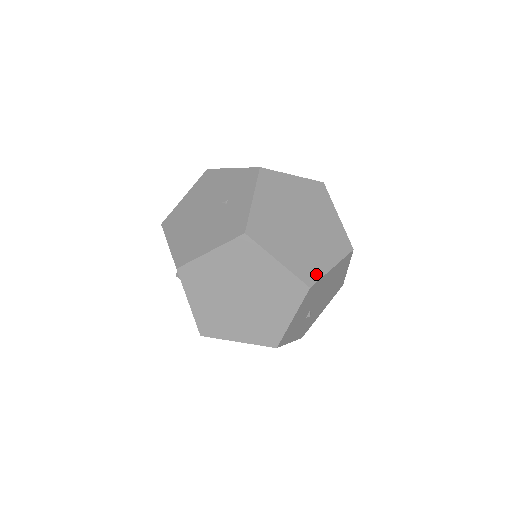
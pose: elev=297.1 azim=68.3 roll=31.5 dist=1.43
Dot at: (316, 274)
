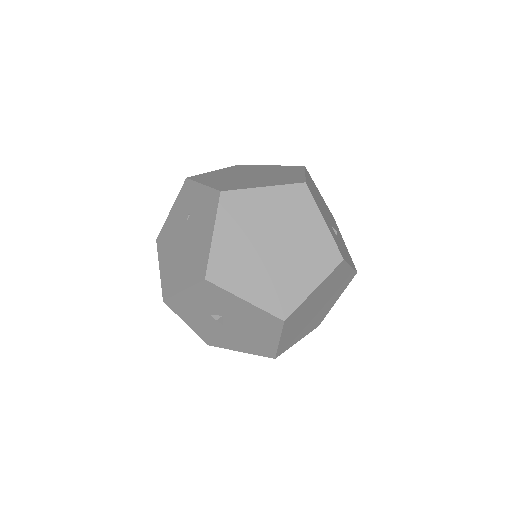
Dot at: (299, 179)
